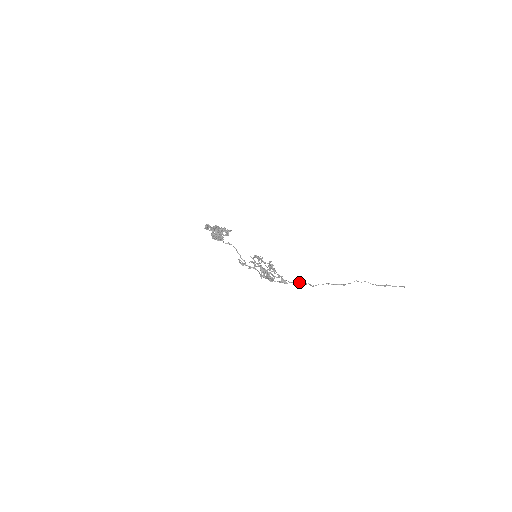
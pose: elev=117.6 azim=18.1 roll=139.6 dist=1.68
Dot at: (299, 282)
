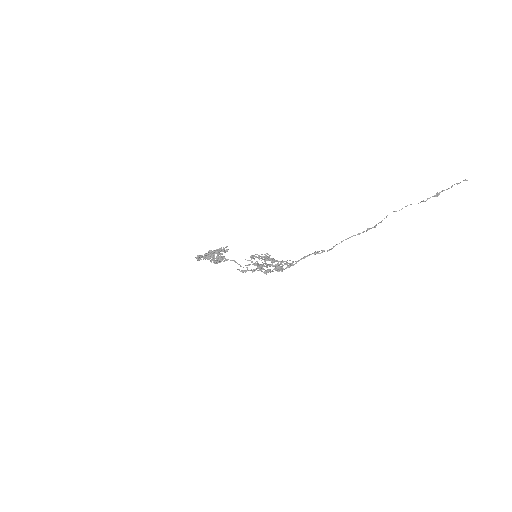
Dot at: (307, 256)
